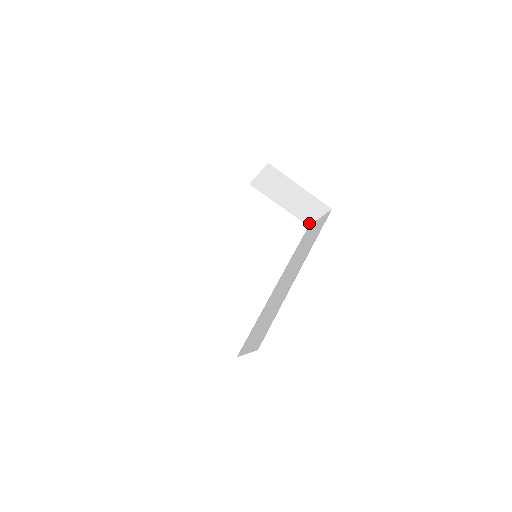
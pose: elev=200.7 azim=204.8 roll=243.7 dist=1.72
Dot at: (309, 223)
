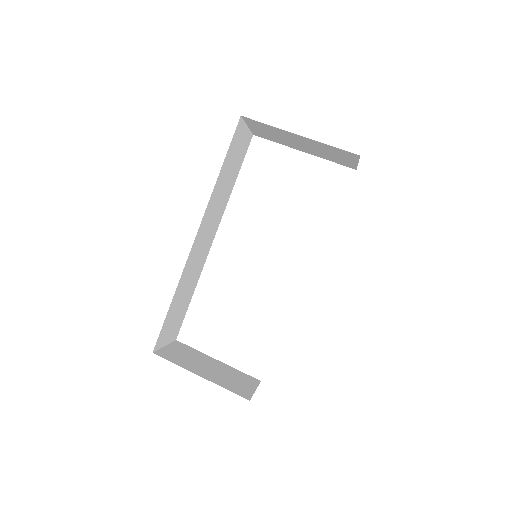
Dot at: (353, 167)
